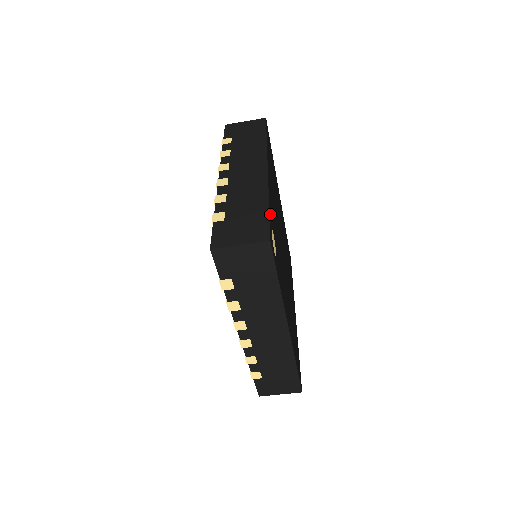
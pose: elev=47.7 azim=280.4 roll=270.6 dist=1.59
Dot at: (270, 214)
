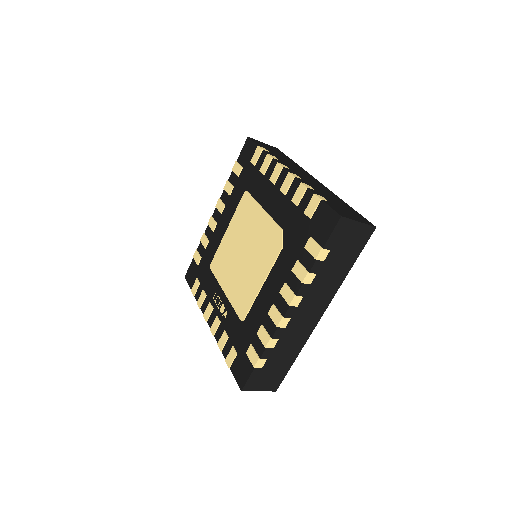
Dot at: occluded
